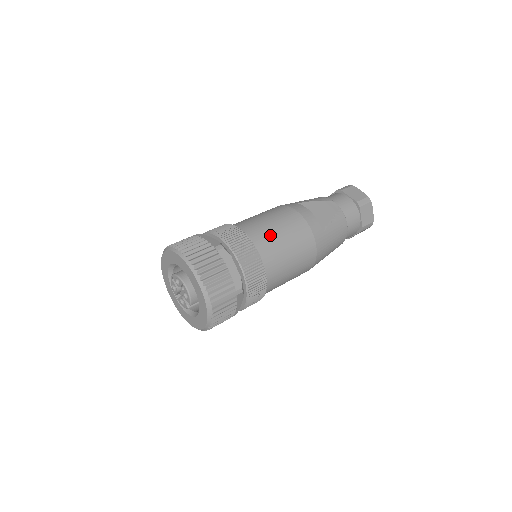
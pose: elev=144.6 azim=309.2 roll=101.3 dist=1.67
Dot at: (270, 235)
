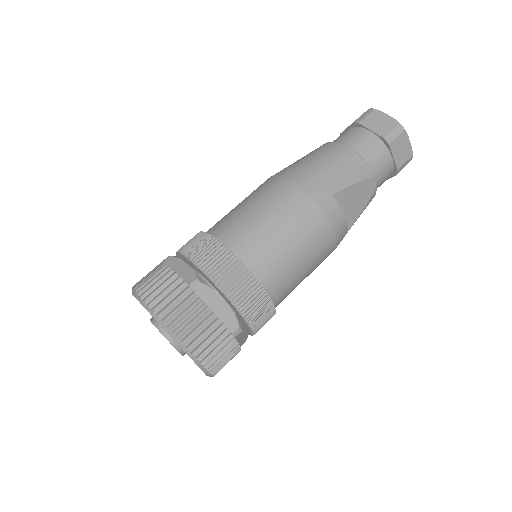
Dot at: (293, 280)
